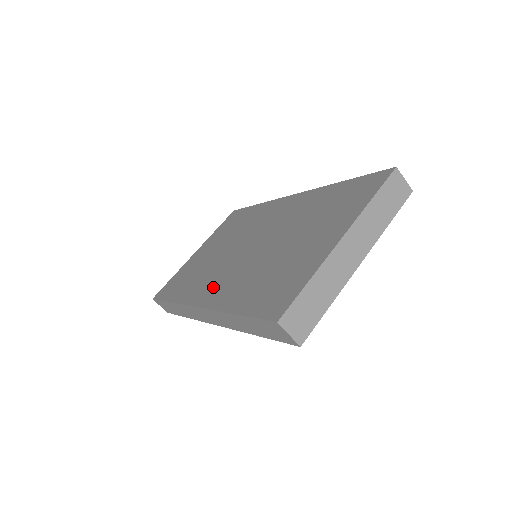
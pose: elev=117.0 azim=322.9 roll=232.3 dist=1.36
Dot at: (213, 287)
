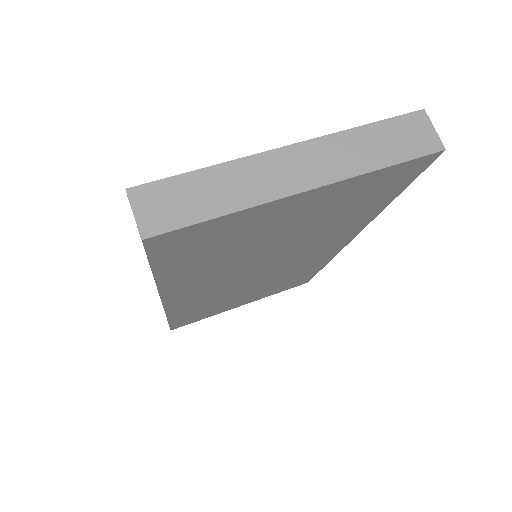
Dot at: occluded
